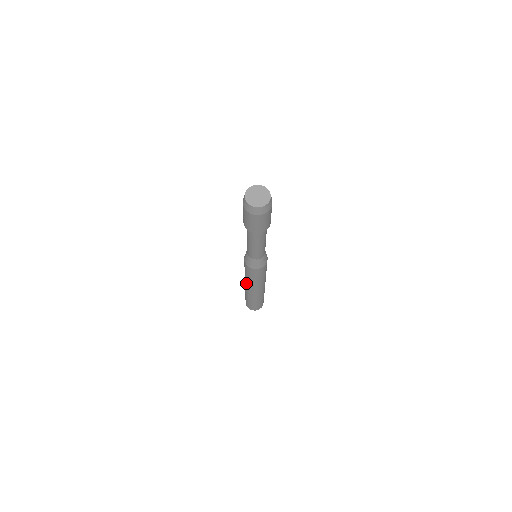
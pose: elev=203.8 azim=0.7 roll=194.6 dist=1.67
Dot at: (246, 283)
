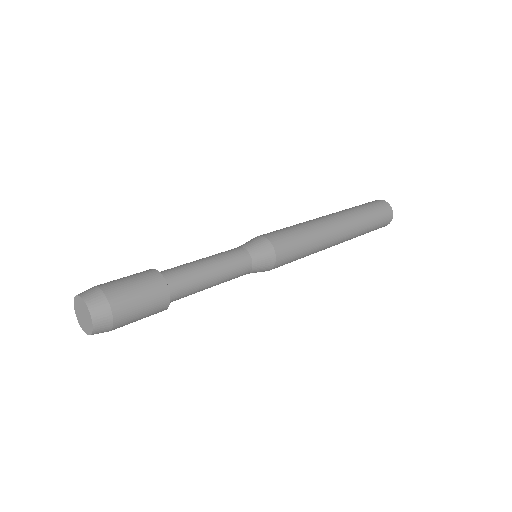
Dot at: occluded
